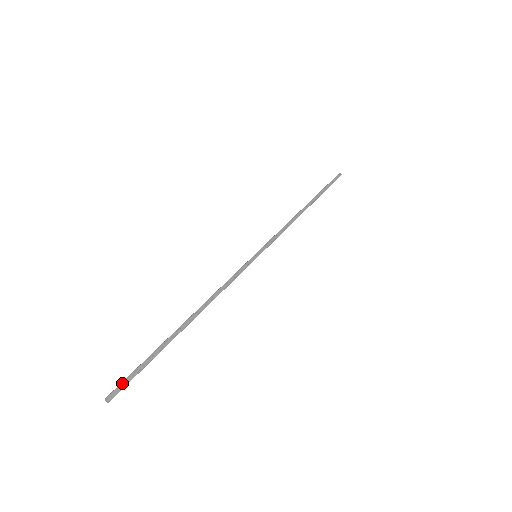
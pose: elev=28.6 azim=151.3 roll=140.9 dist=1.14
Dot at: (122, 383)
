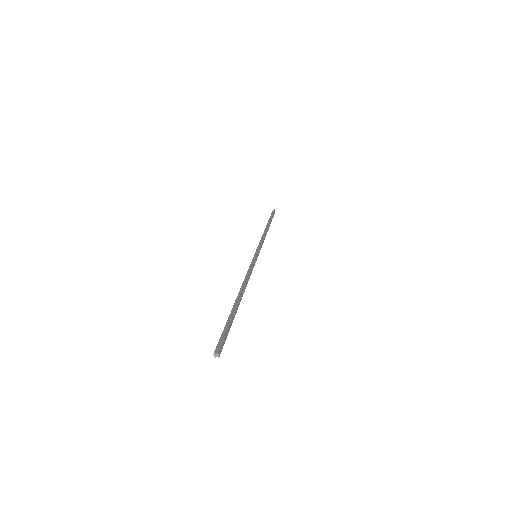
Dot at: (223, 341)
